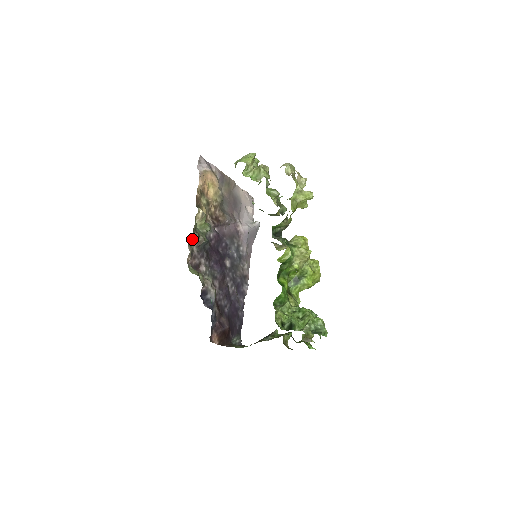
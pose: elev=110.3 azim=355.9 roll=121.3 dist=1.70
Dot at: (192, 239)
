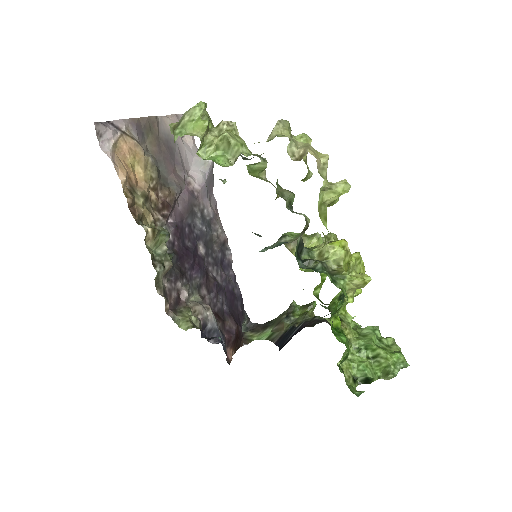
Dot at: (157, 277)
